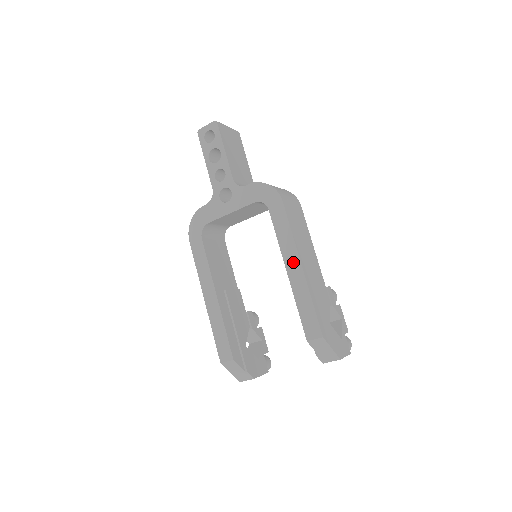
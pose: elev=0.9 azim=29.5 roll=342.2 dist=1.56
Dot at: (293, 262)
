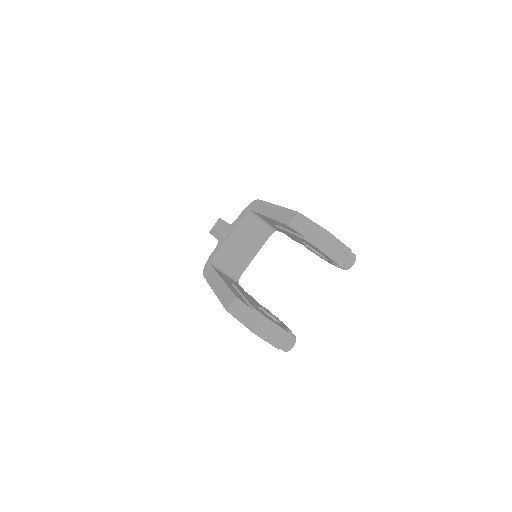
Dot at: (270, 209)
